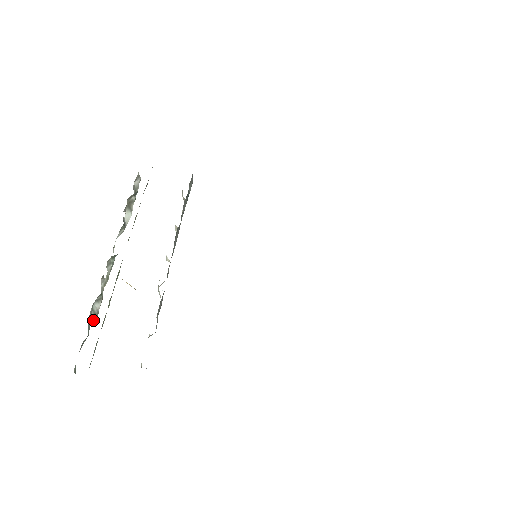
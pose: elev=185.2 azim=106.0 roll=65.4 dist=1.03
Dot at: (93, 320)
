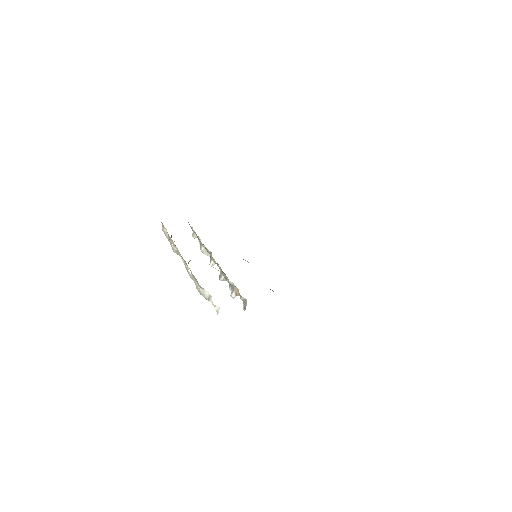
Dot at: (201, 294)
